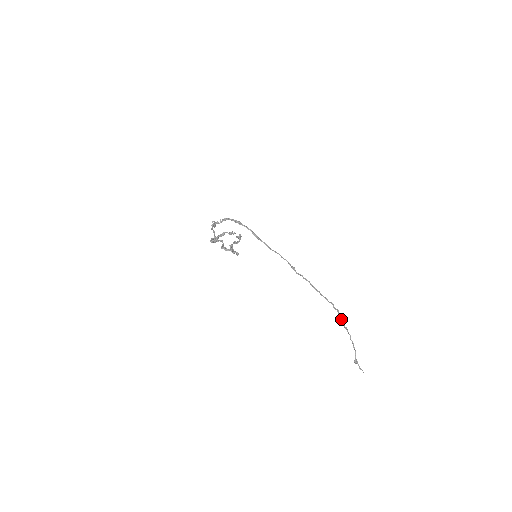
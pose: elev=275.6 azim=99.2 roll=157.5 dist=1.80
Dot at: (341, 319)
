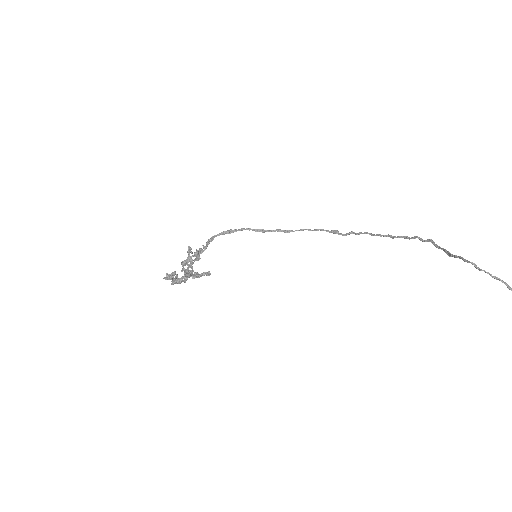
Dot at: (443, 249)
